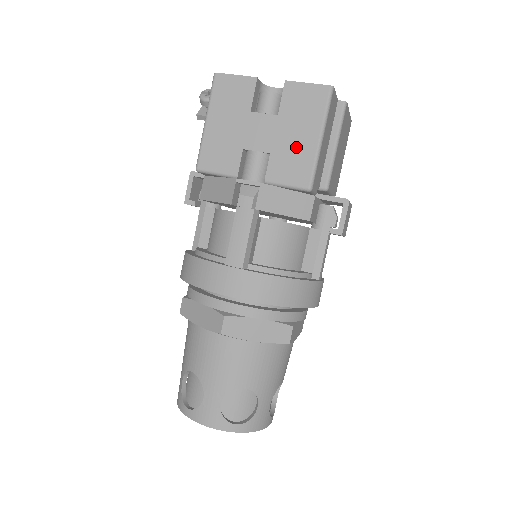
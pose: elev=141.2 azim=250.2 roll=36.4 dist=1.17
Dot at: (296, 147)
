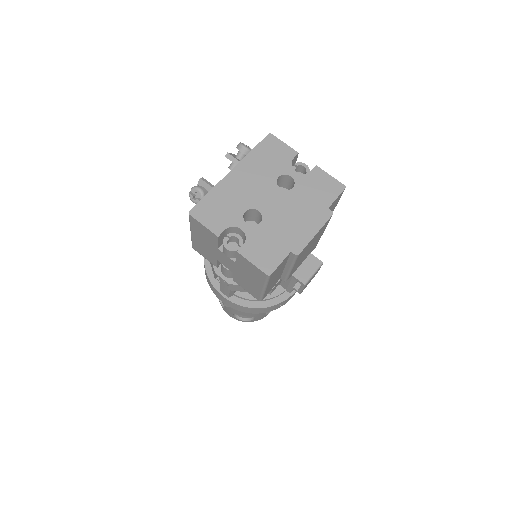
Dot at: (249, 282)
